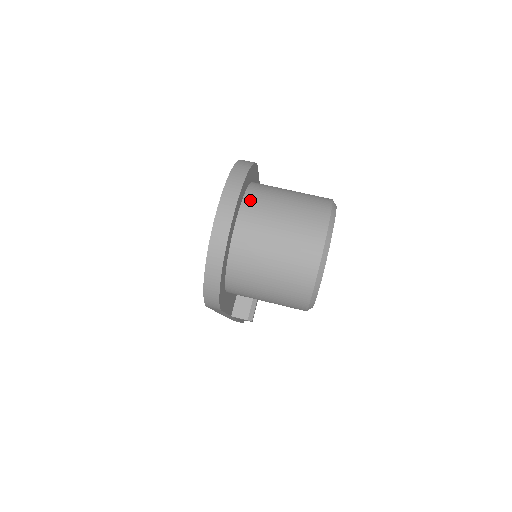
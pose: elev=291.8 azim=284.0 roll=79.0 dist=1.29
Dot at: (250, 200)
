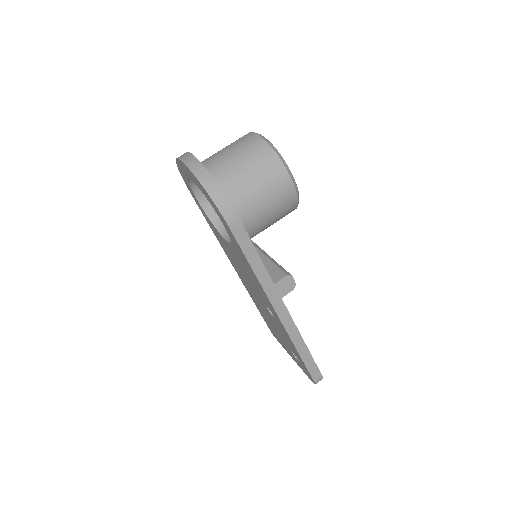
Dot at: occluded
